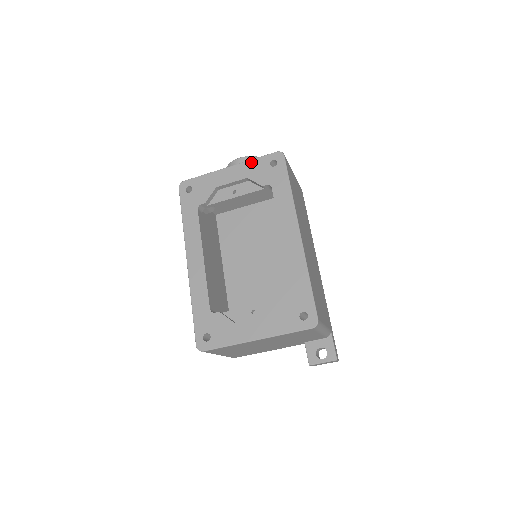
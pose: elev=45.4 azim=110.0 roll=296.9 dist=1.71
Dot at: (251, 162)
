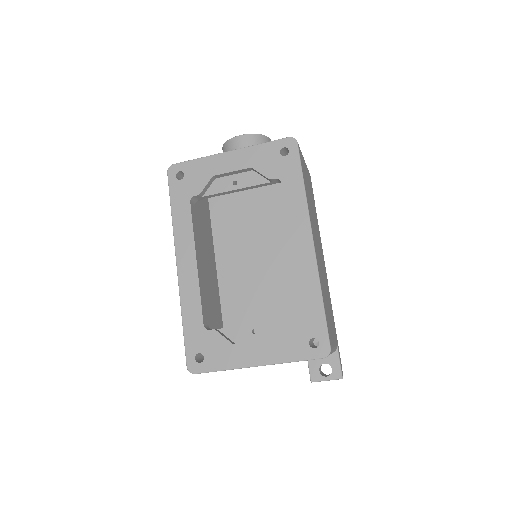
Dot at: (257, 148)
